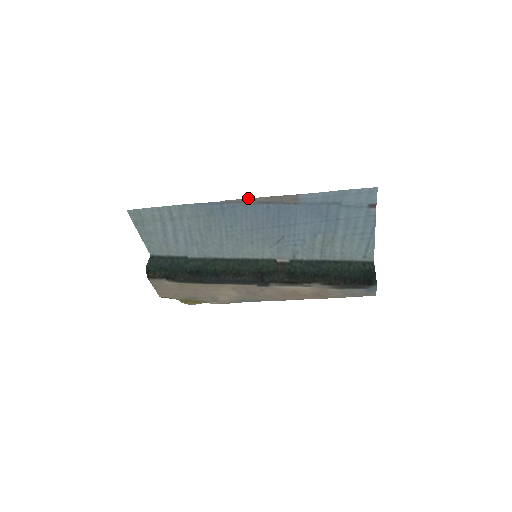
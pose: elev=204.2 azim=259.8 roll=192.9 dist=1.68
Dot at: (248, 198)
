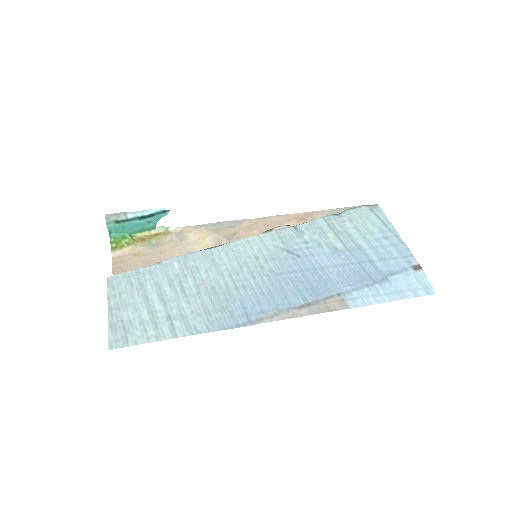
Dot at: occluded
